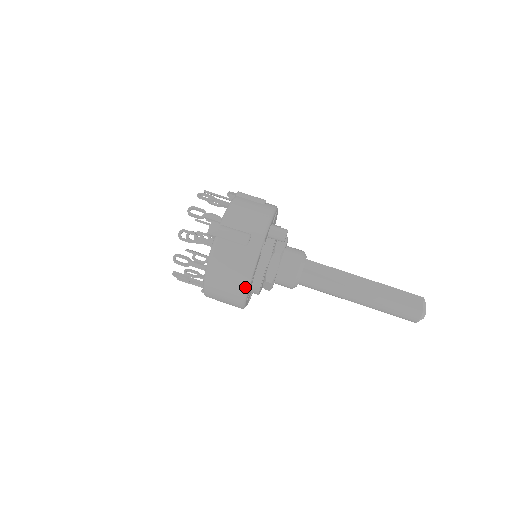
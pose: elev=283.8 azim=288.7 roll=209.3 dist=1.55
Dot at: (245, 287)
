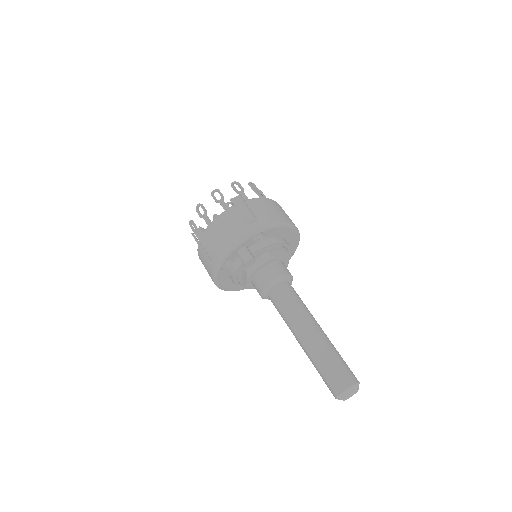
Dot at: (216, 285)
